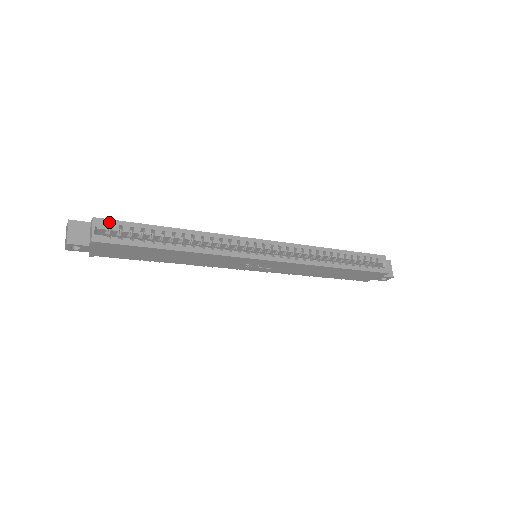
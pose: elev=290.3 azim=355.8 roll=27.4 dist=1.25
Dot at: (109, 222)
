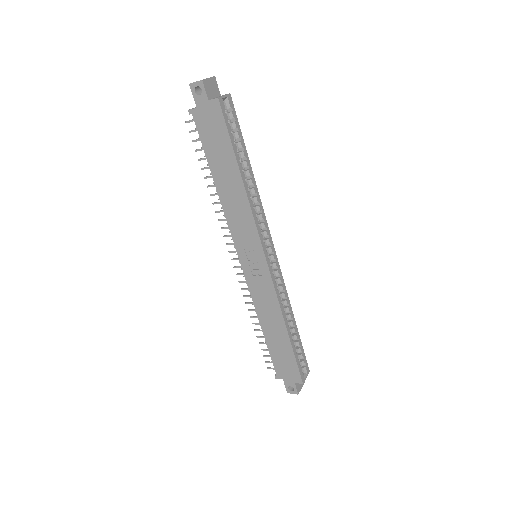
Dot at: (233, 108)
